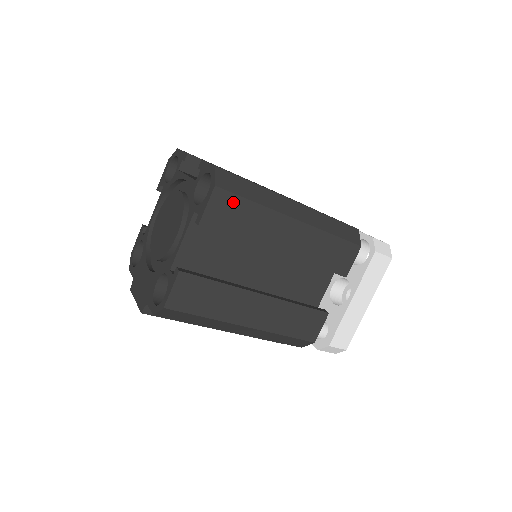
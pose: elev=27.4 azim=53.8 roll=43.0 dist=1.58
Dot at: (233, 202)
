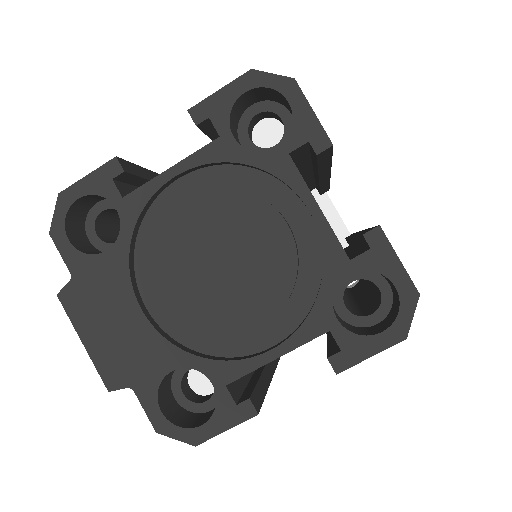
Dot at: occluded
